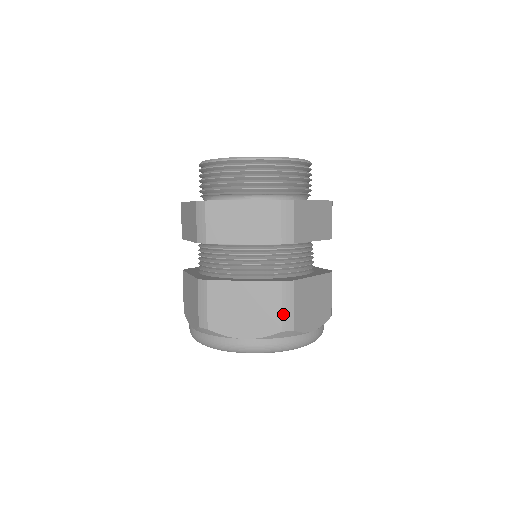
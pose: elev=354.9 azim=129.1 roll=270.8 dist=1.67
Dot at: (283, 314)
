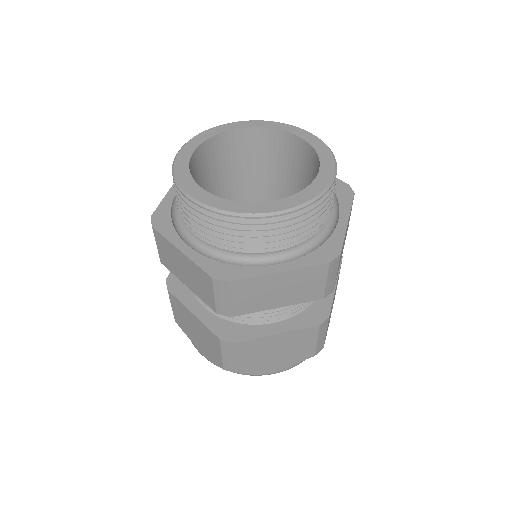
Dot at: (317, 345)
